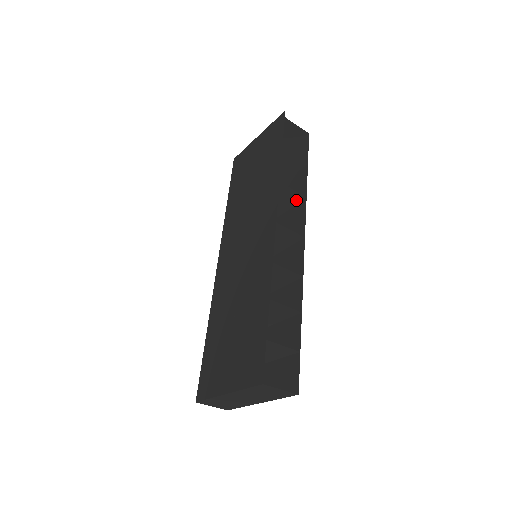
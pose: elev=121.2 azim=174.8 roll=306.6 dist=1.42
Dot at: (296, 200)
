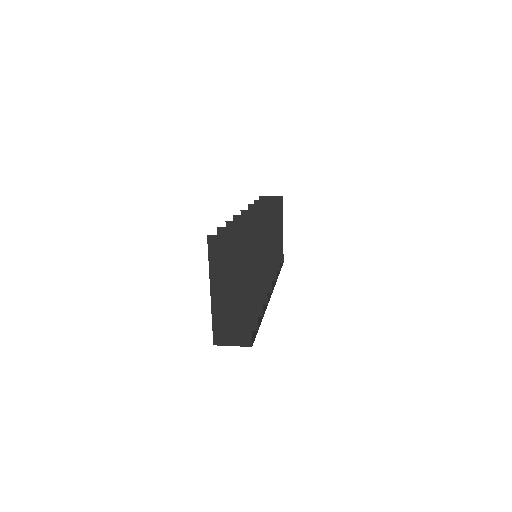
Dot at: (272, 212)
